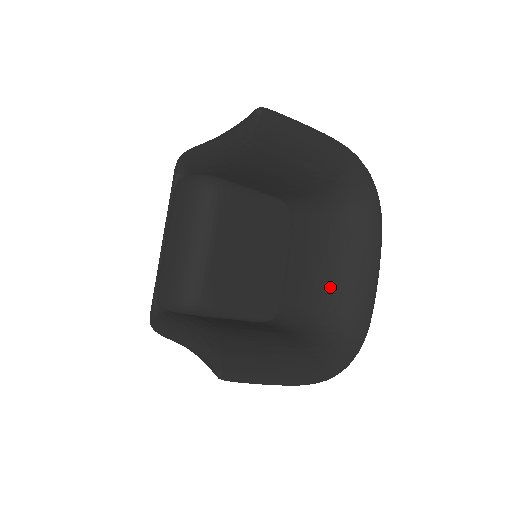
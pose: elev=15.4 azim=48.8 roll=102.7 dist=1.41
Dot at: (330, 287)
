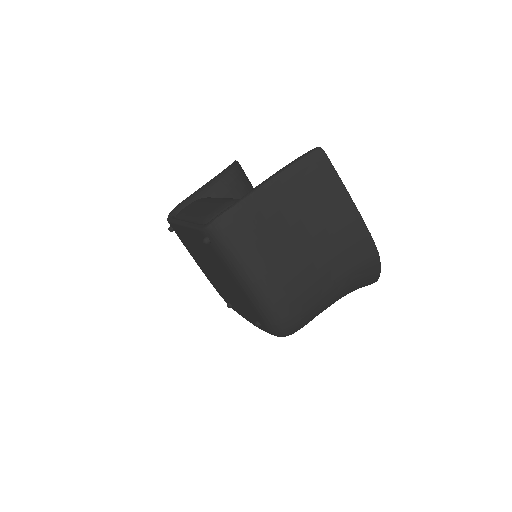
Dot at: occluded
